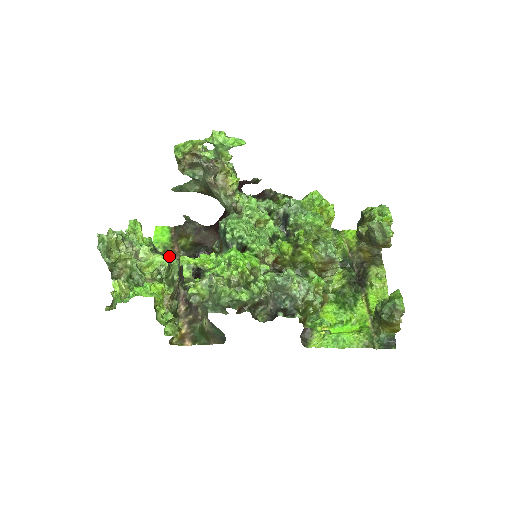
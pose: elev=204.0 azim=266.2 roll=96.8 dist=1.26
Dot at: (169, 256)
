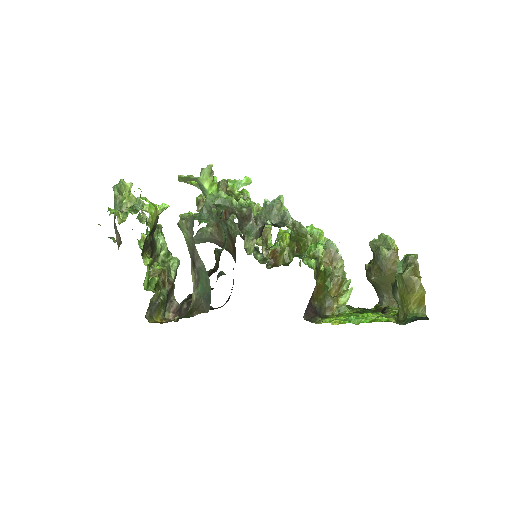
Dot at: occluded
